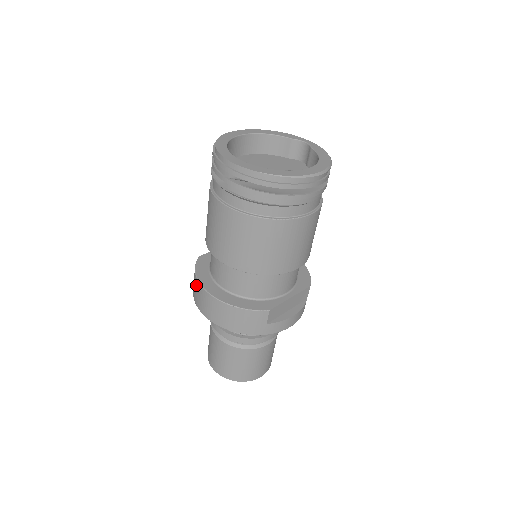
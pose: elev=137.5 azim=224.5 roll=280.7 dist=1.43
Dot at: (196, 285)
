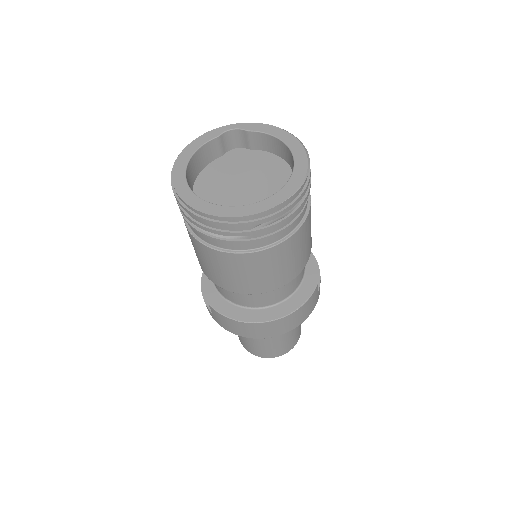
Dot at: (242, 327)
